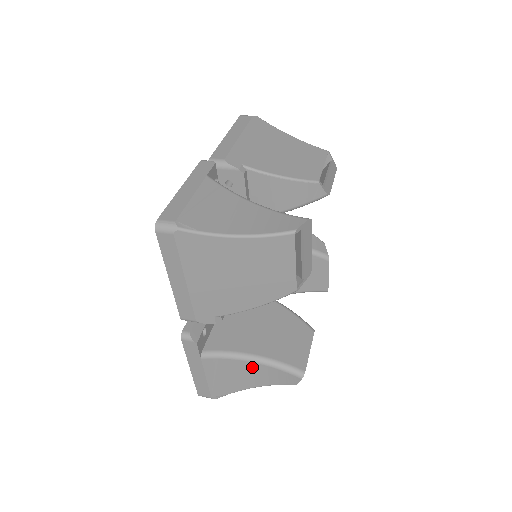
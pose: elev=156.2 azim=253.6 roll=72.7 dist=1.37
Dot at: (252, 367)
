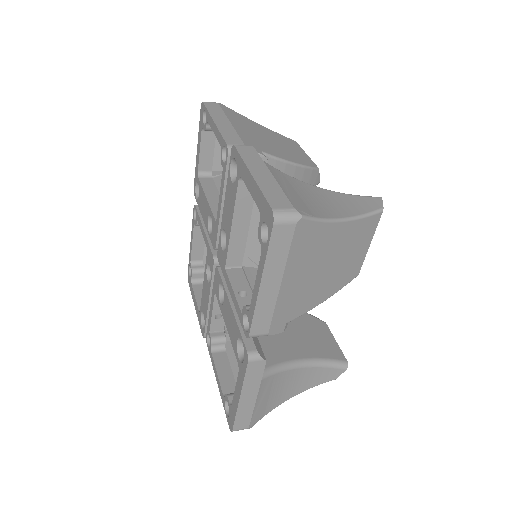
Dot at: (299, 374)
